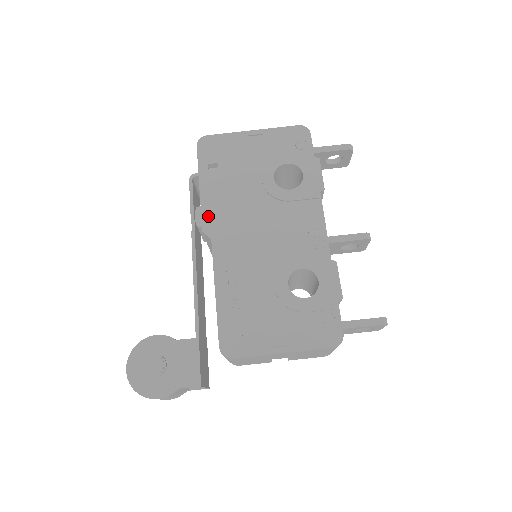
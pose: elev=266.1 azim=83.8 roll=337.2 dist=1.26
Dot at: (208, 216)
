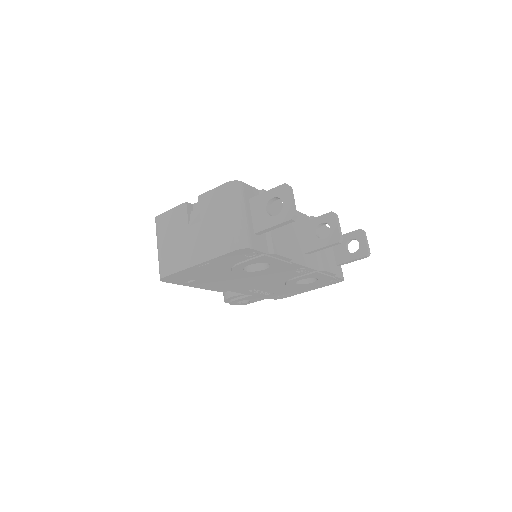
Dot at: (216, 289)
